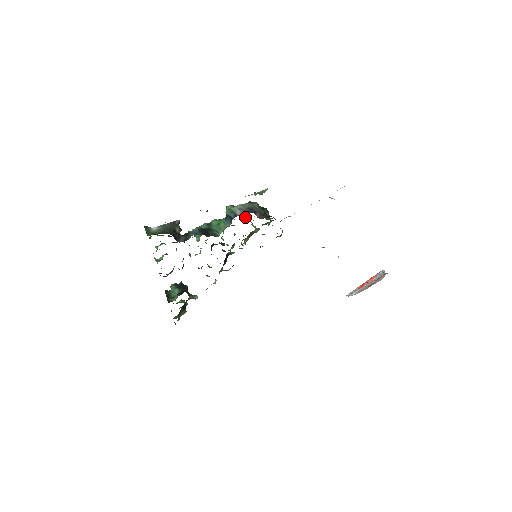
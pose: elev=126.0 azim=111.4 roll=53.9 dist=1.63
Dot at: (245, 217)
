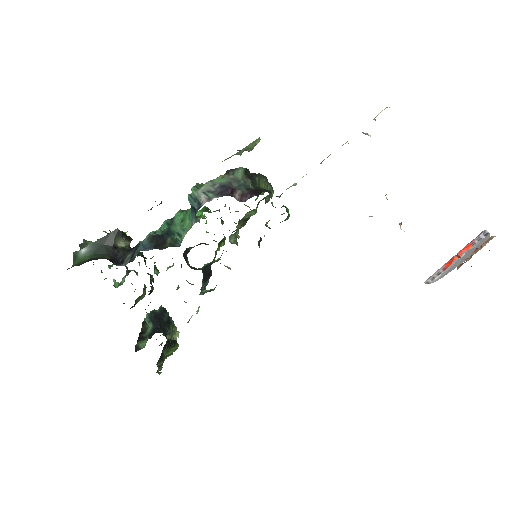
Dot at: occluded
